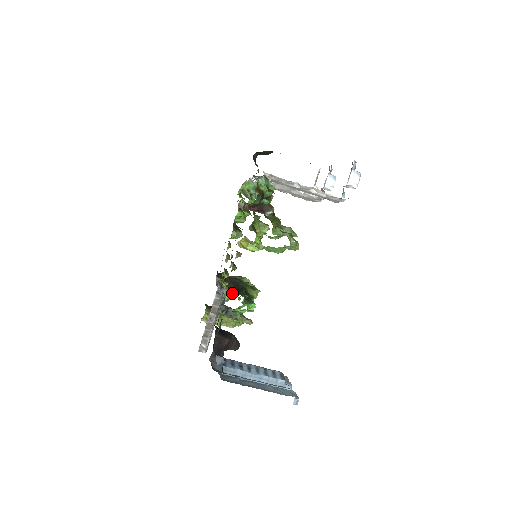
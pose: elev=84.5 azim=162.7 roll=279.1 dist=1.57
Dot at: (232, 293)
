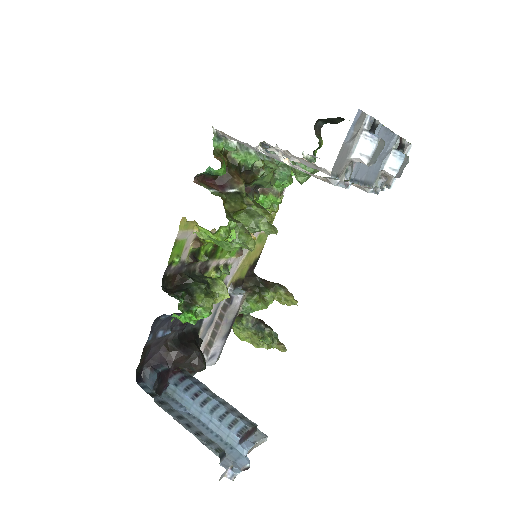
Dot at: (257, 303)
